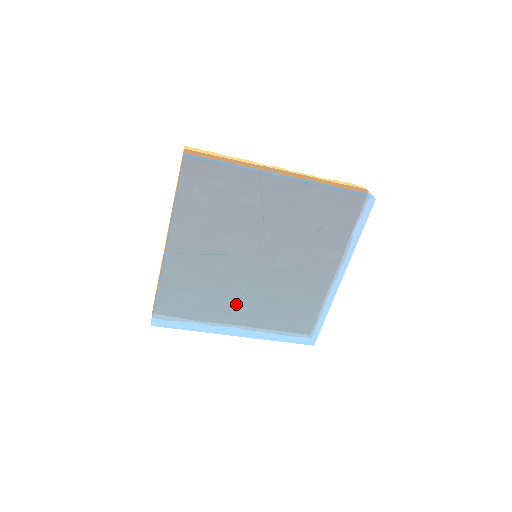
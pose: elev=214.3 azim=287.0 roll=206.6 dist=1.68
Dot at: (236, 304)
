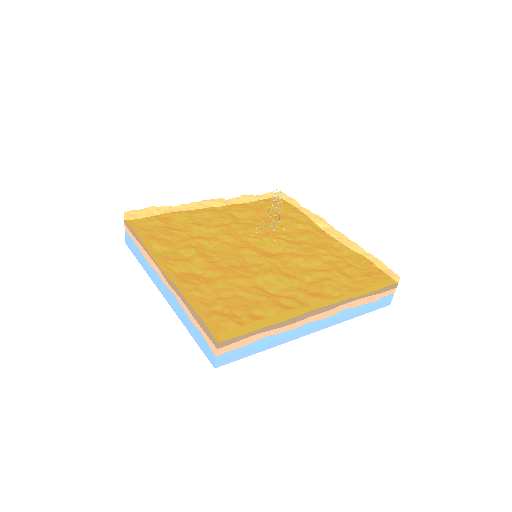
Dot at: occluded
